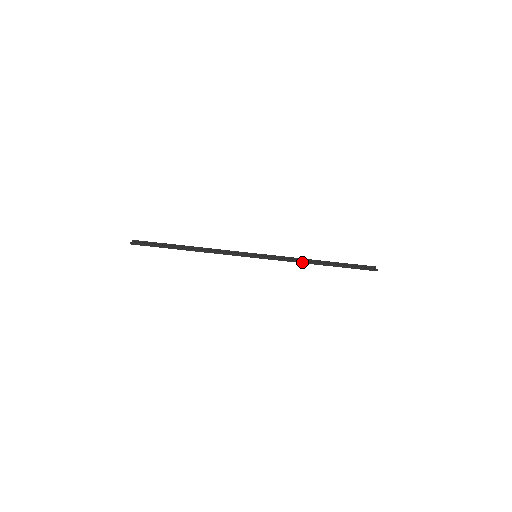
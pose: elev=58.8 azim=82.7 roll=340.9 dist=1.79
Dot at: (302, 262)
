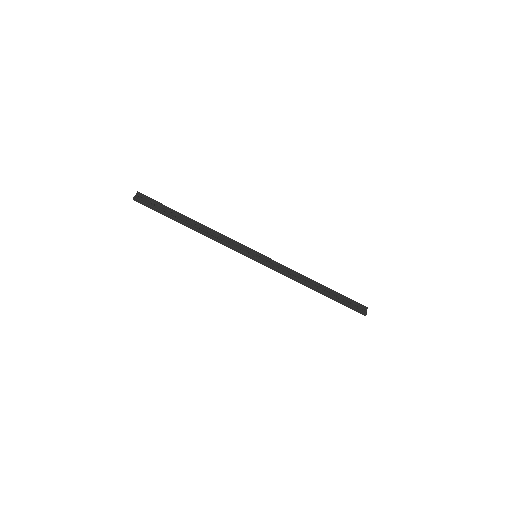
Dot at: (297, 281)
